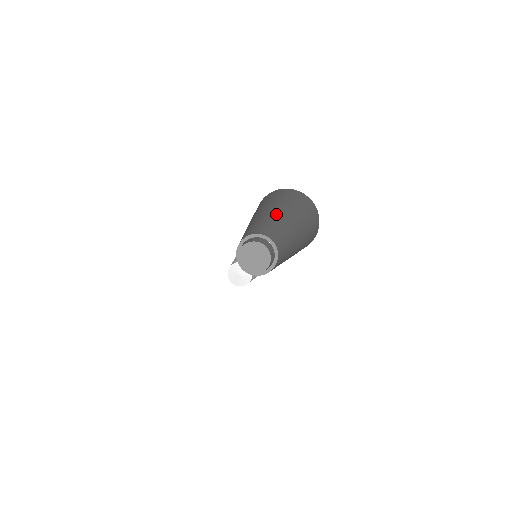
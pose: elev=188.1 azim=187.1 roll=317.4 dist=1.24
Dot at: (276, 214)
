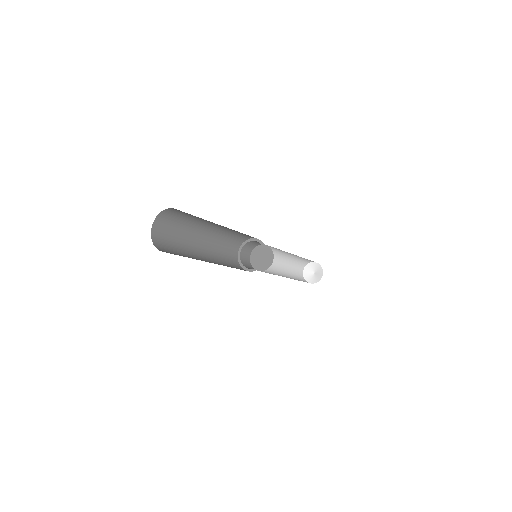
Dot at: (209, 224)
